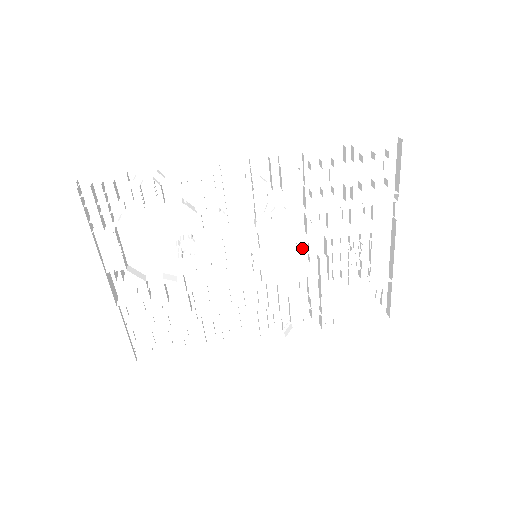
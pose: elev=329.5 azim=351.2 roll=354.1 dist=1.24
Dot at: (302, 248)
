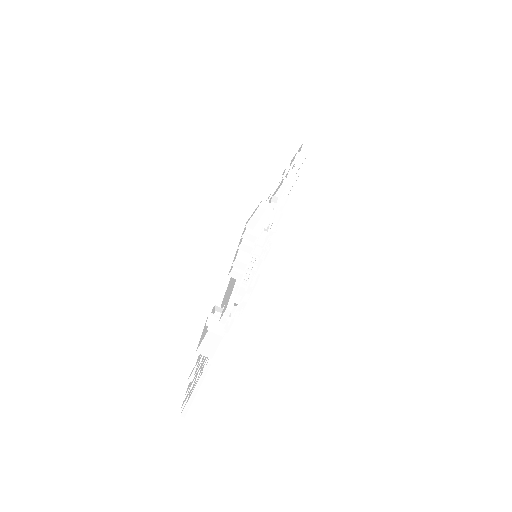
Dot at: occluded
